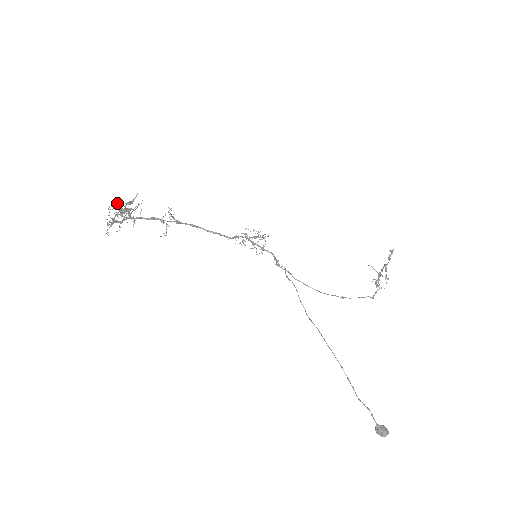
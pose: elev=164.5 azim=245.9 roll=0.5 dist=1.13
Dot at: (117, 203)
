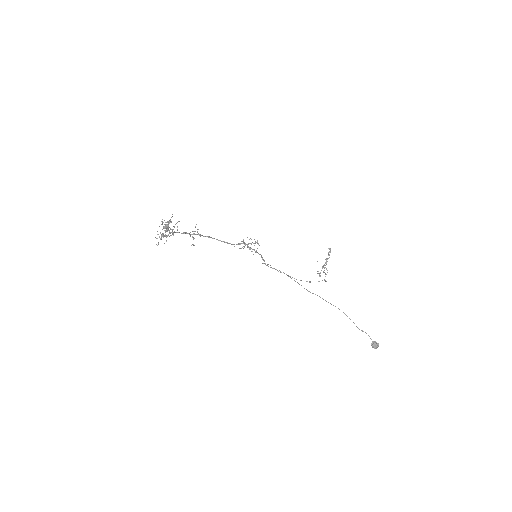
Dot at: (163, 222)
